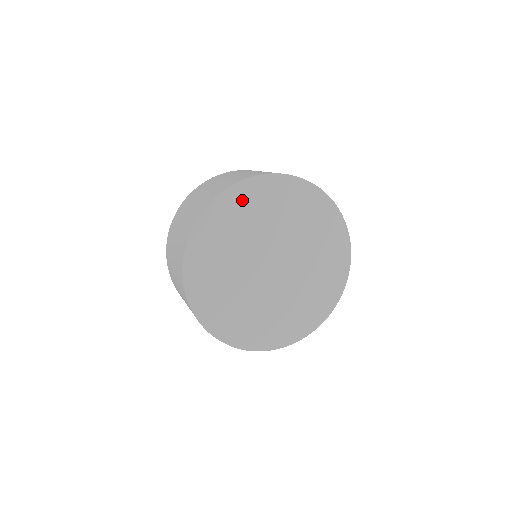
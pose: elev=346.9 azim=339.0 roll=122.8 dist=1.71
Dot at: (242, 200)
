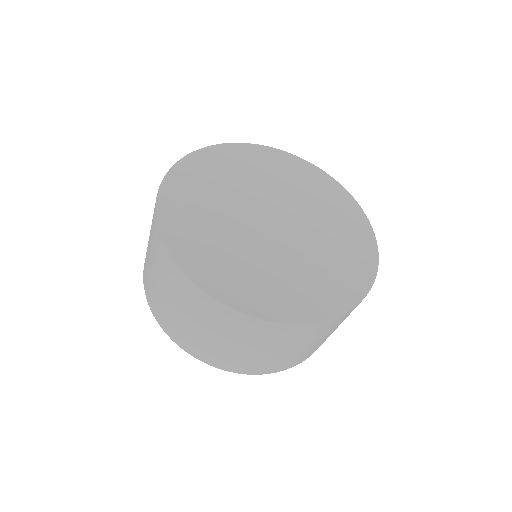
Dot at: (288, 165)
